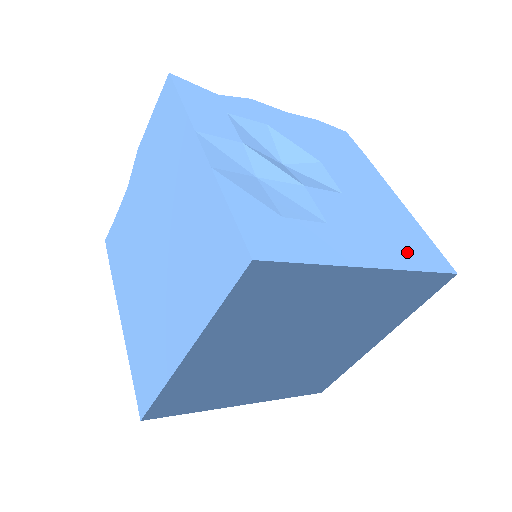
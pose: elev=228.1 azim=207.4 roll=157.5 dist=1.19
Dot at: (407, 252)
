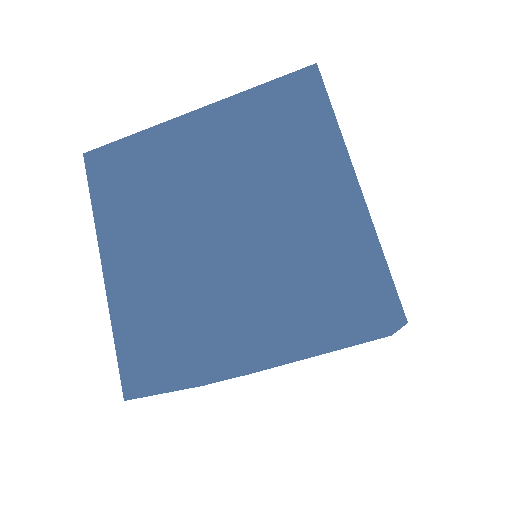
Dot at: occluded
